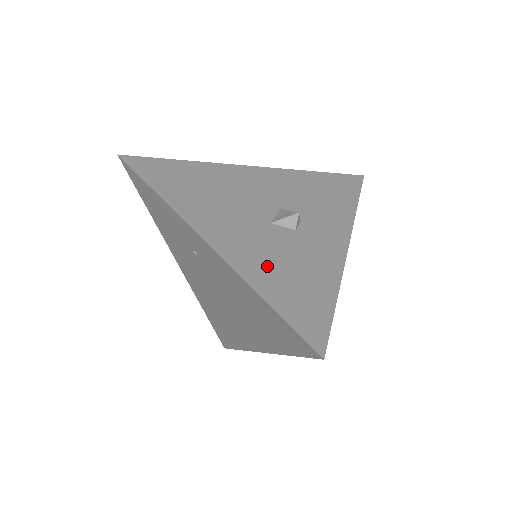
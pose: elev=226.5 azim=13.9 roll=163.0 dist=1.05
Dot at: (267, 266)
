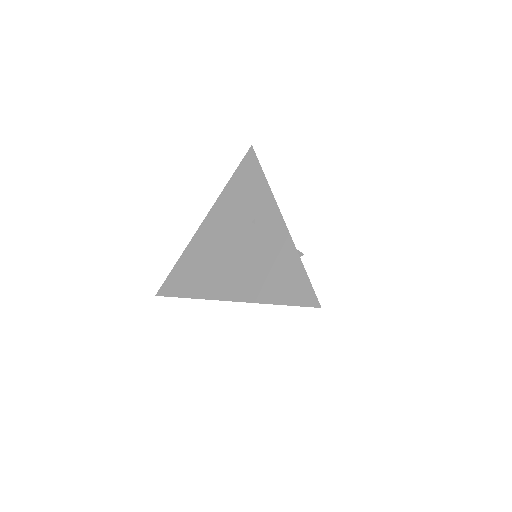
Dot at: occluded
